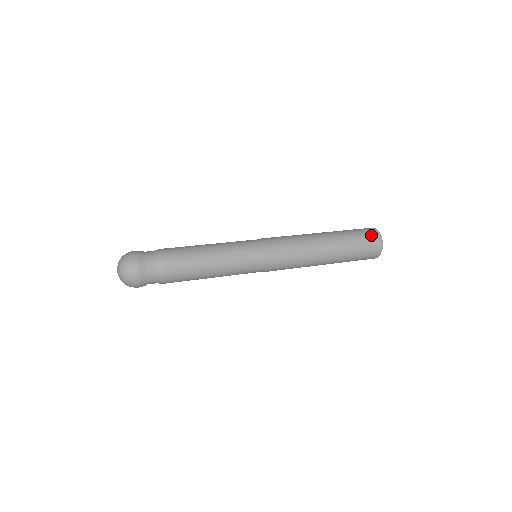
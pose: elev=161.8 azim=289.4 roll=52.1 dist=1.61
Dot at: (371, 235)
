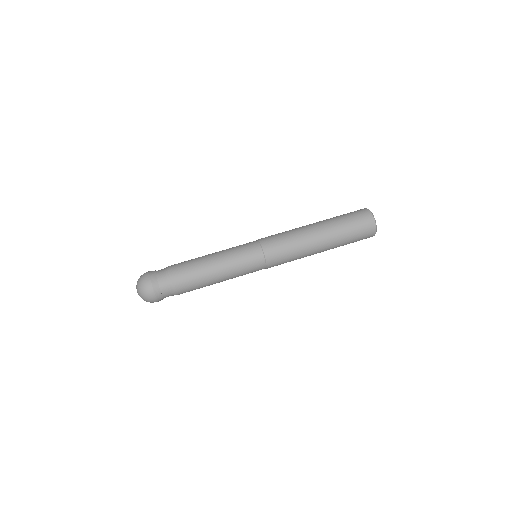
Dot at: (361, 214)
